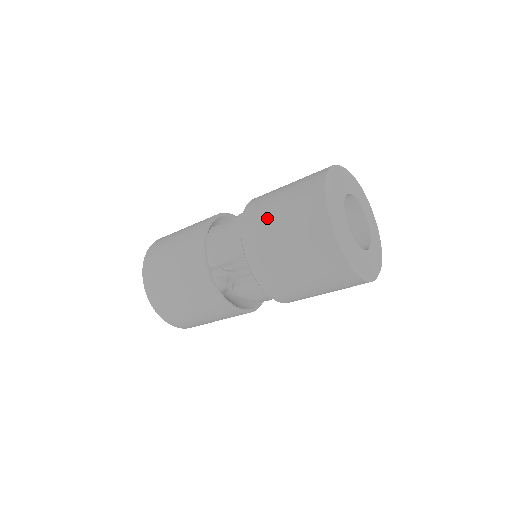
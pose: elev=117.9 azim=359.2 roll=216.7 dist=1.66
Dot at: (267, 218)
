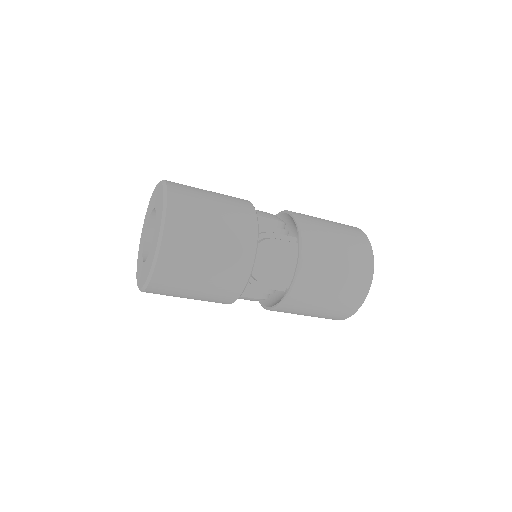
Dot at: (312, 216)
